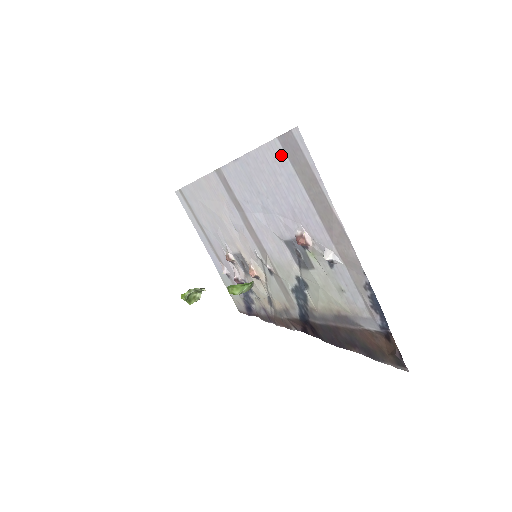
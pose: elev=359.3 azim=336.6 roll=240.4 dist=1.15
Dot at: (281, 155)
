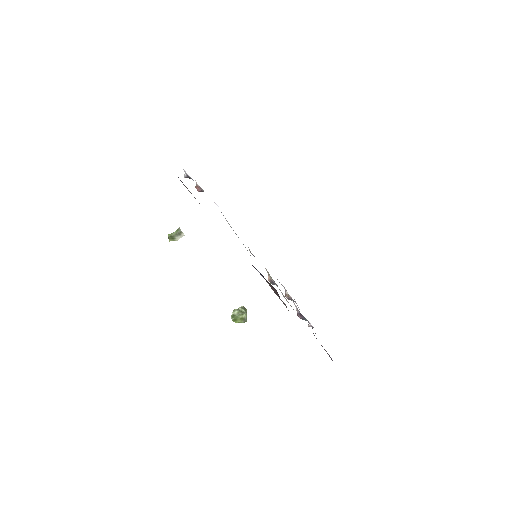
Dot at: occluded
